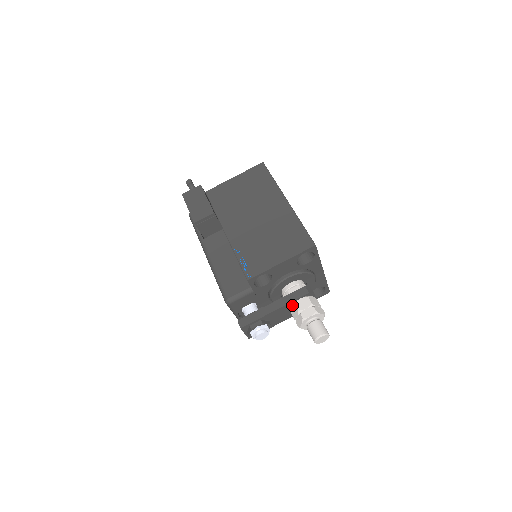
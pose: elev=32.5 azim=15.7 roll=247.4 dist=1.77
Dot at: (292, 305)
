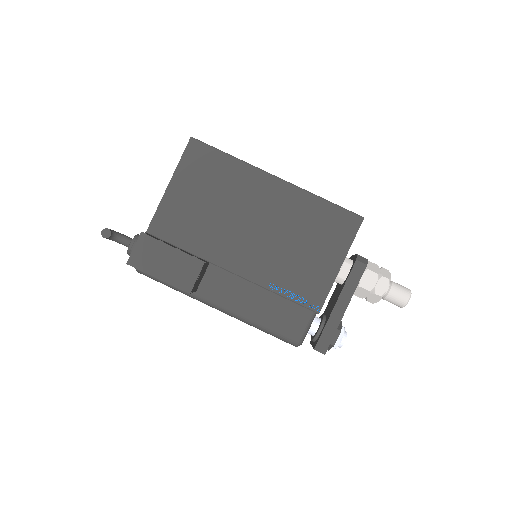
Dot at: occluded
